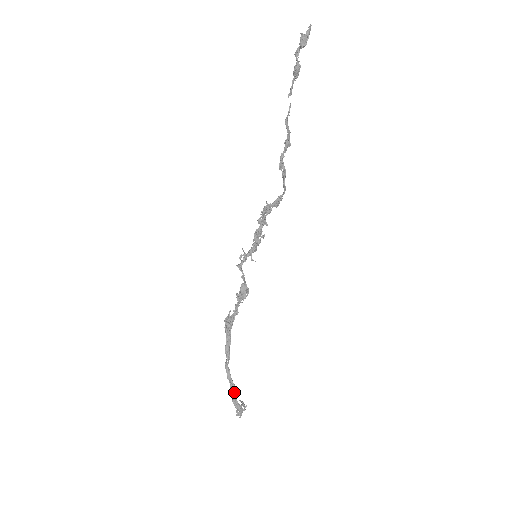
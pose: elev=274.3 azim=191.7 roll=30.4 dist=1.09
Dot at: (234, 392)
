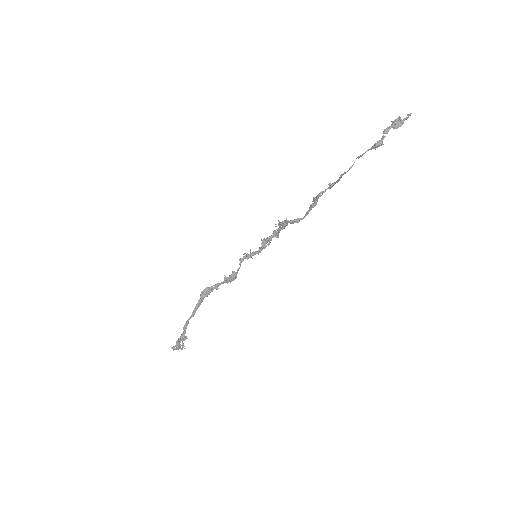
Dot at: (183, 339)
